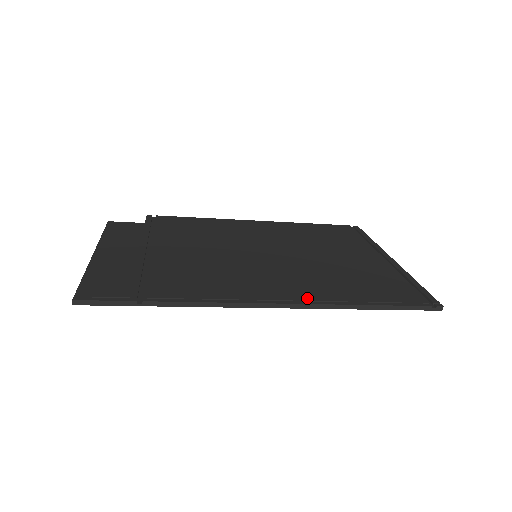
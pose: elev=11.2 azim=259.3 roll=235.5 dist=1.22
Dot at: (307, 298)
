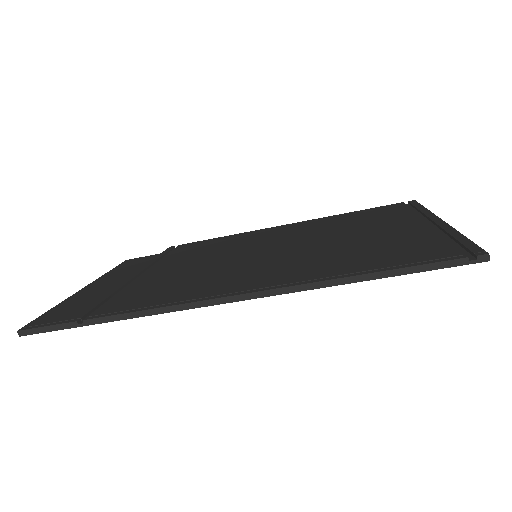
Dot at: (279, 283)
